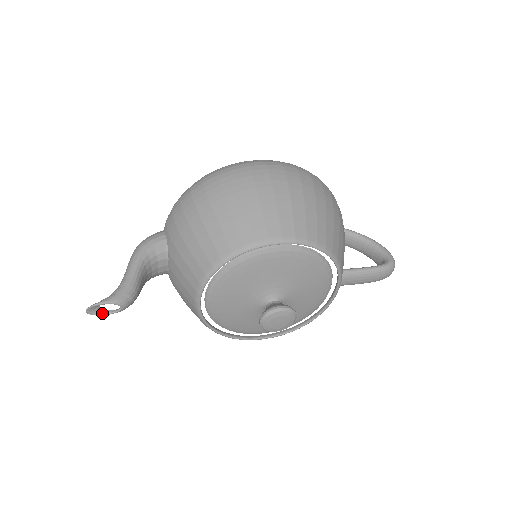
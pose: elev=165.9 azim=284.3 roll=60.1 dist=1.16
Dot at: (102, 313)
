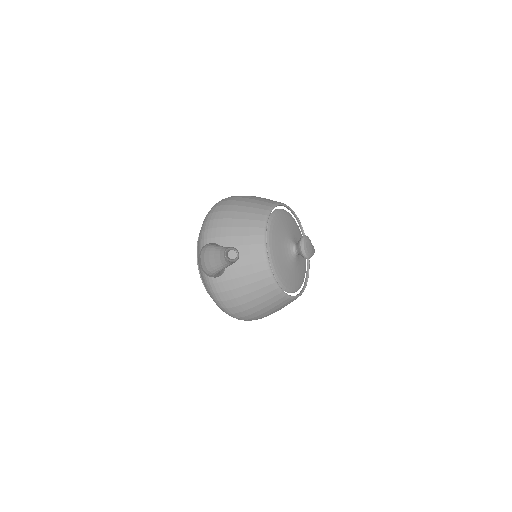
Dot at: (231, 259)
